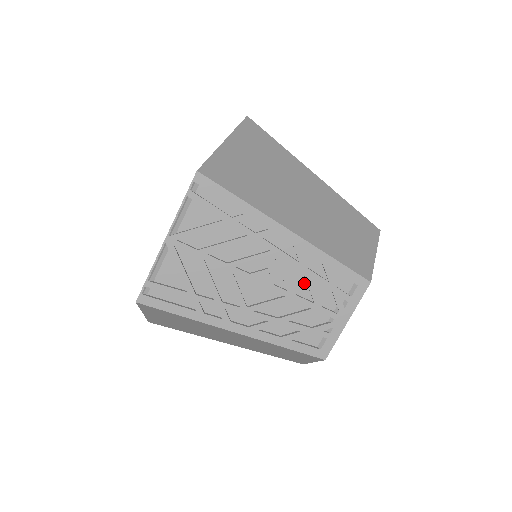
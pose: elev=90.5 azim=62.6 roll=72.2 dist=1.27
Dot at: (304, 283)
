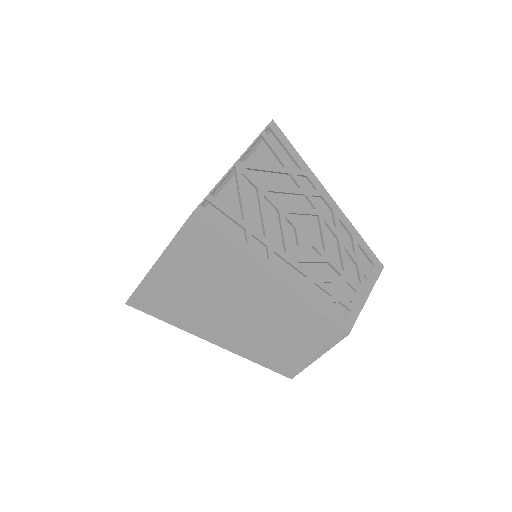
Dot at: (336, 250)
